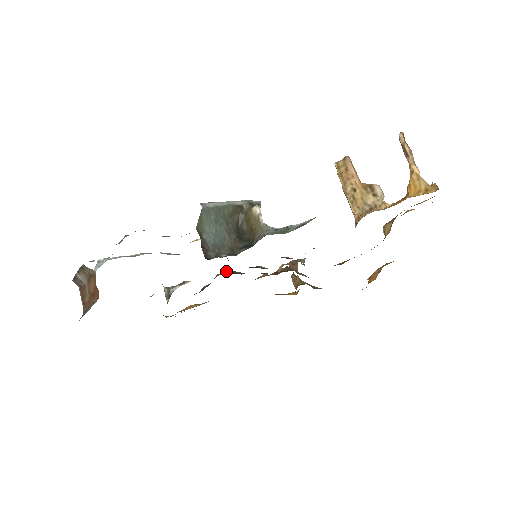
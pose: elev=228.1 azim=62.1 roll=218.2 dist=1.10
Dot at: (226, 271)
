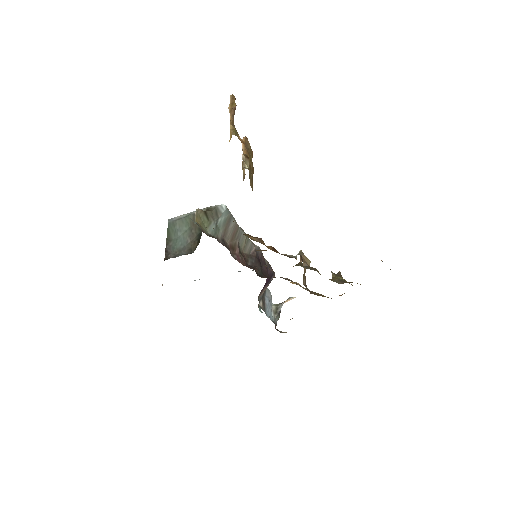
Dot at: occluded
